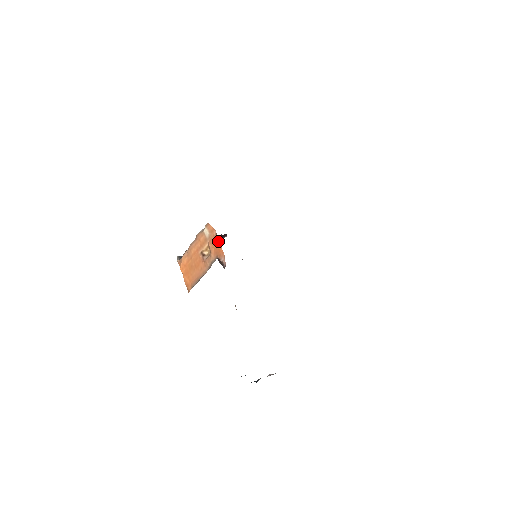
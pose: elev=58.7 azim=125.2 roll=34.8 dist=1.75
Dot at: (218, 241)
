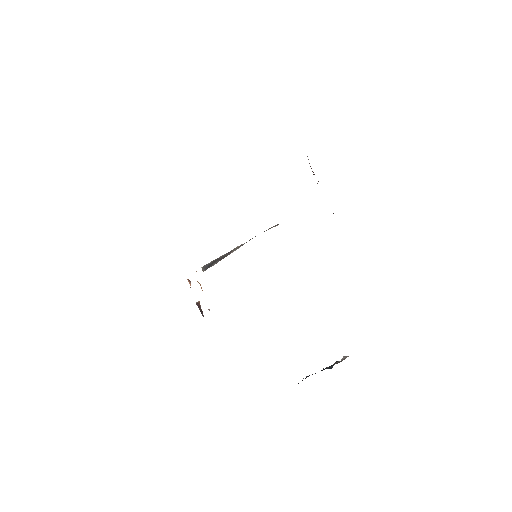
Dot at: (190, 284)
